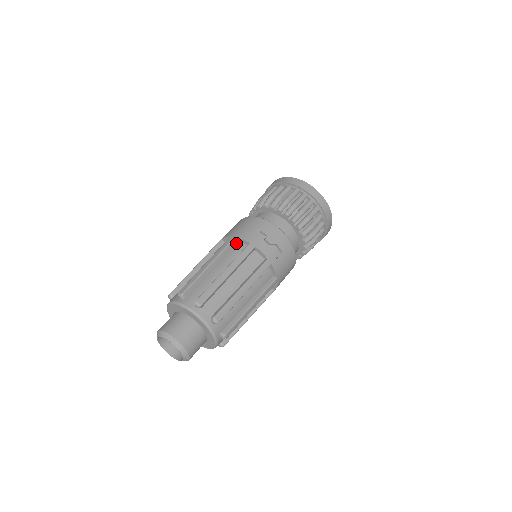
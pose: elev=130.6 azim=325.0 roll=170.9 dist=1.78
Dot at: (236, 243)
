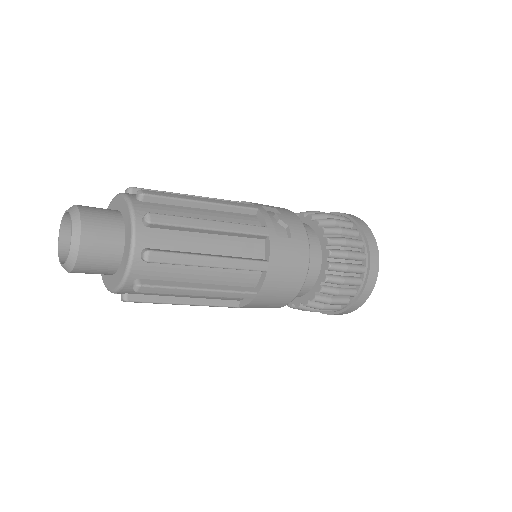
Dot at: occluded
